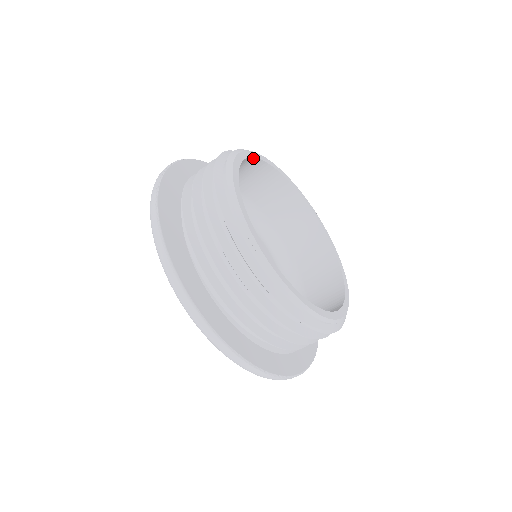
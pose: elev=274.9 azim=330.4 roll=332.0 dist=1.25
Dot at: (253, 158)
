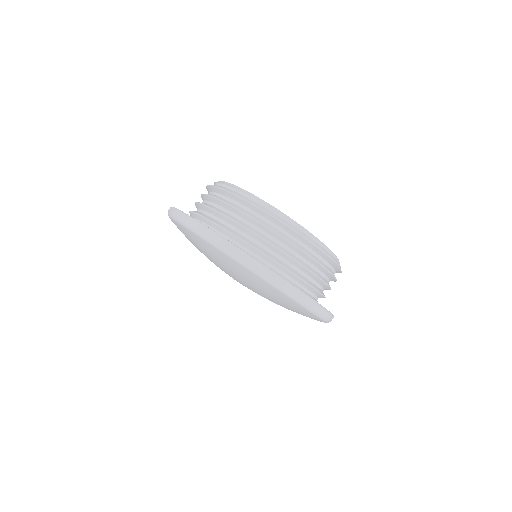
Dot at: occluded
